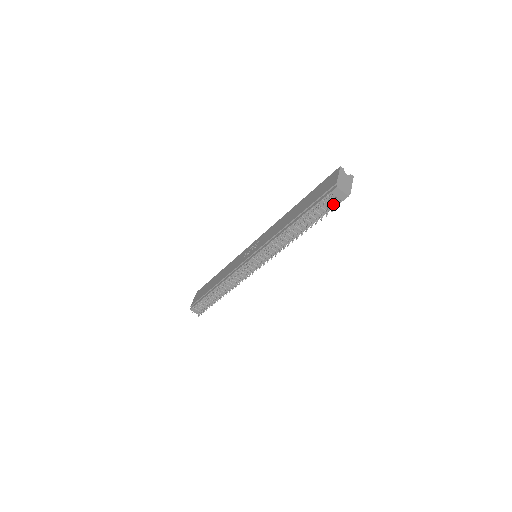
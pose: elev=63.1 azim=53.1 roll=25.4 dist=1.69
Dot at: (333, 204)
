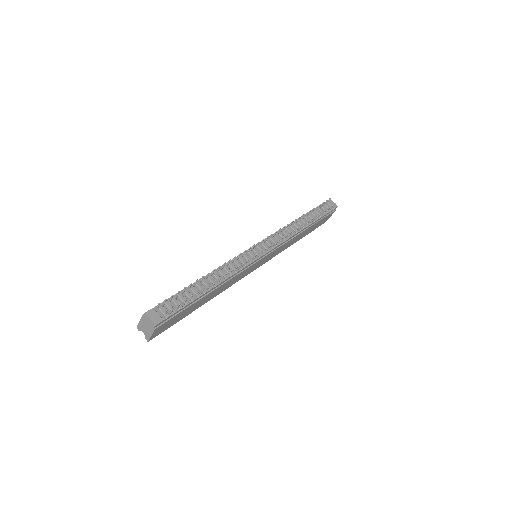
Dot at: (328, 210)
